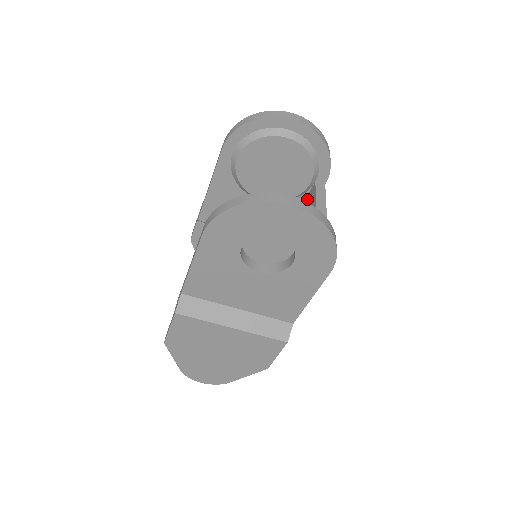
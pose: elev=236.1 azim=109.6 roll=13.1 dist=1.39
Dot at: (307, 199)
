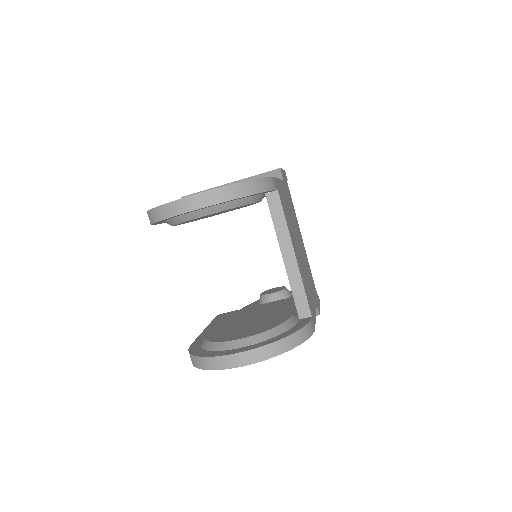
Dot at: occluded
